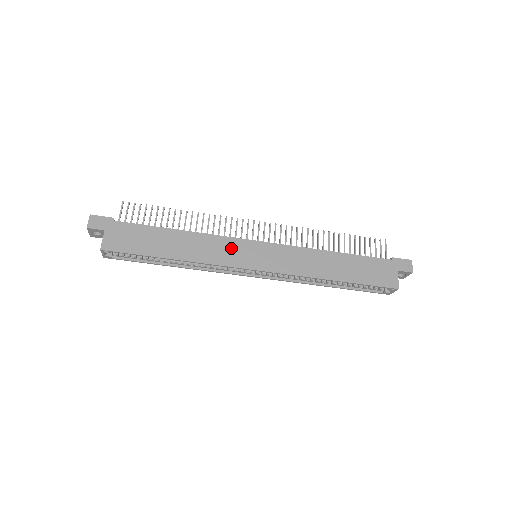
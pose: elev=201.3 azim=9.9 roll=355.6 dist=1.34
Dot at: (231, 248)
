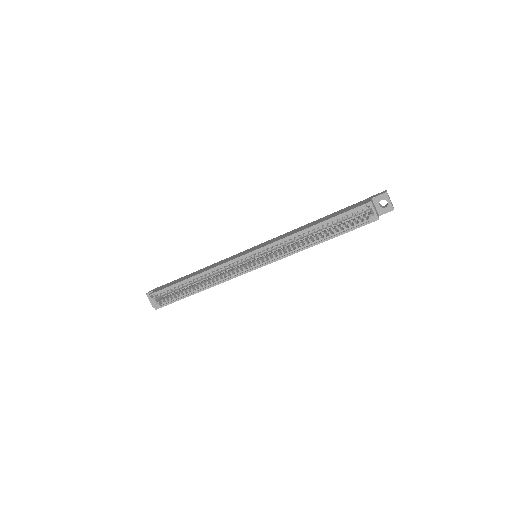
Dot at: occluded
